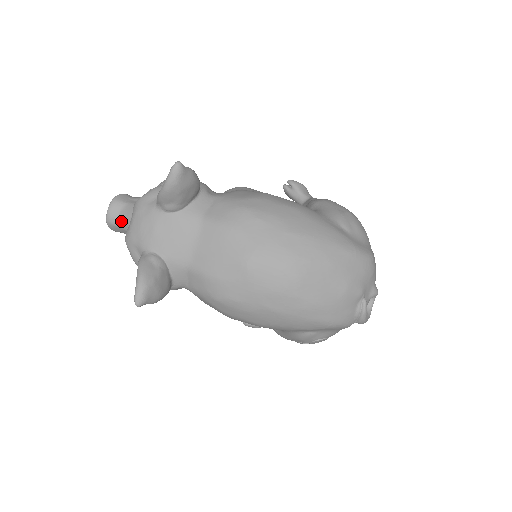
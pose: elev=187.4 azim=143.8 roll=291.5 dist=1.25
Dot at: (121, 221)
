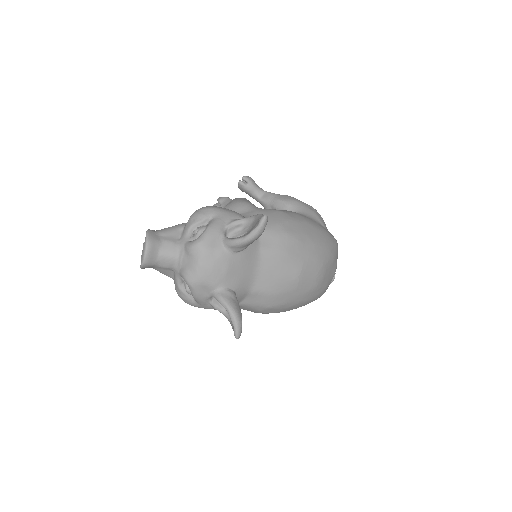
Dot at: (161, 260)
